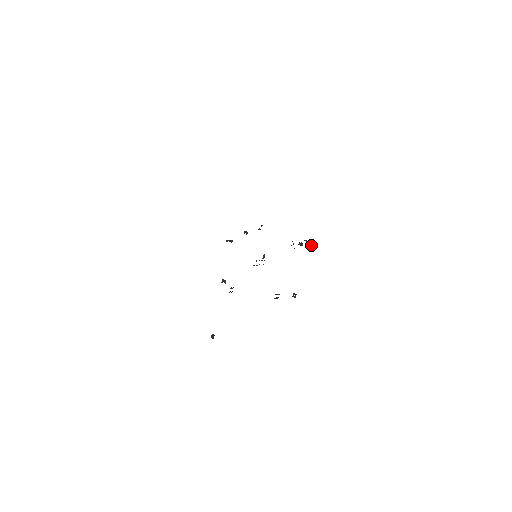
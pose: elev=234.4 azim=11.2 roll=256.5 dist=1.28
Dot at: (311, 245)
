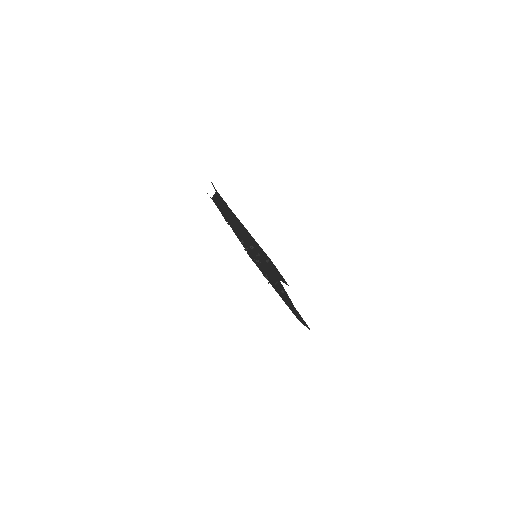
Dot at: occluded
